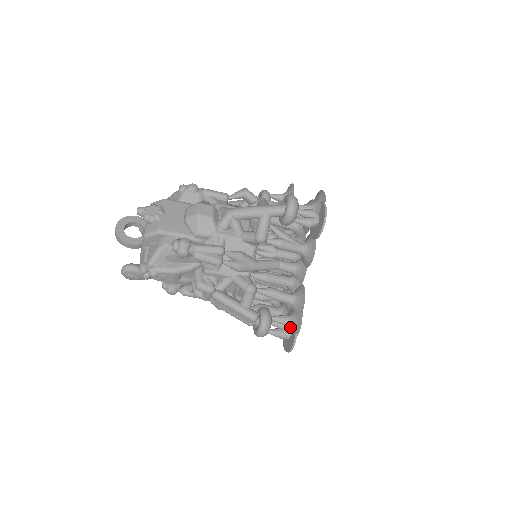
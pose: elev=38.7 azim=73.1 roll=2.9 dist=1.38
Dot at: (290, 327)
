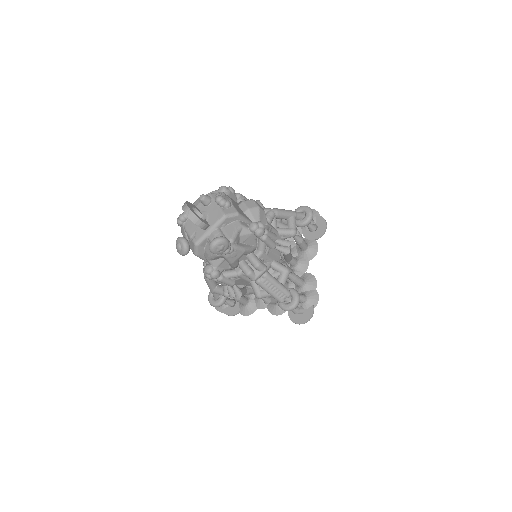
Dot at: (307, 303)
